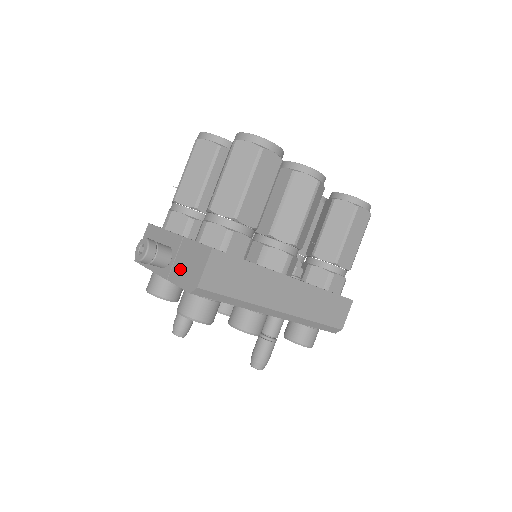
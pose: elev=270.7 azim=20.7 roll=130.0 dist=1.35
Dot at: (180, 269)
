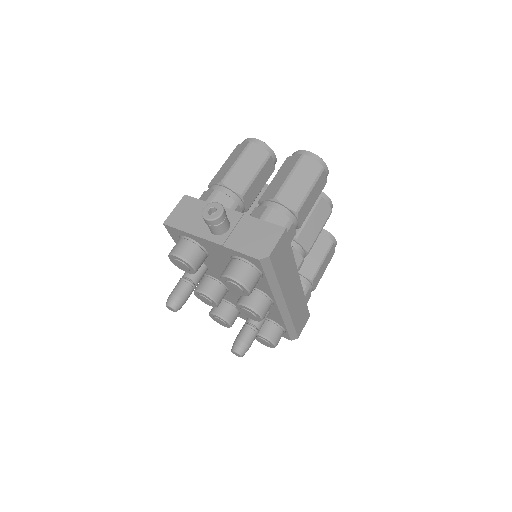
Dot at: (242, 239)
